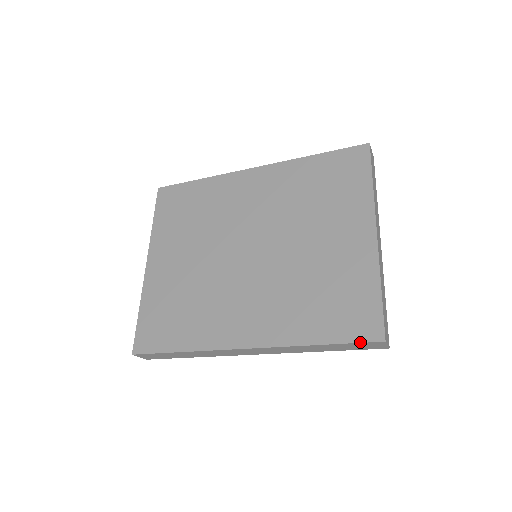
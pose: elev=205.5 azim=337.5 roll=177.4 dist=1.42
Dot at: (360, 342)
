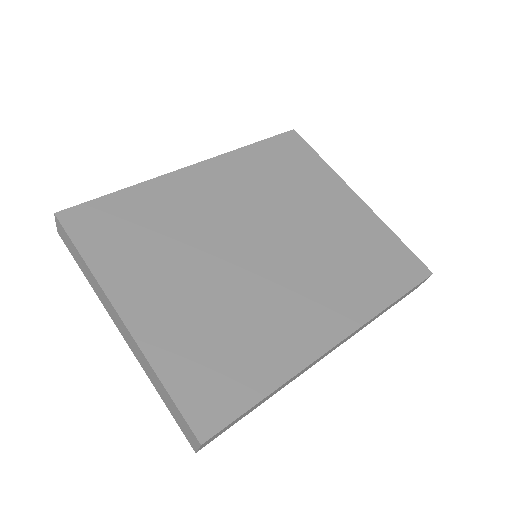
Dot at: (420, 283)
